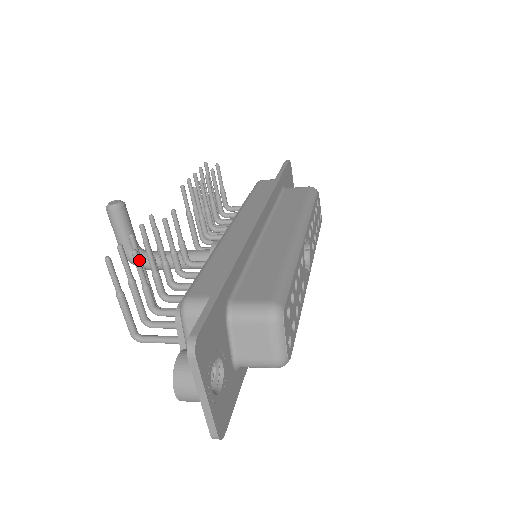
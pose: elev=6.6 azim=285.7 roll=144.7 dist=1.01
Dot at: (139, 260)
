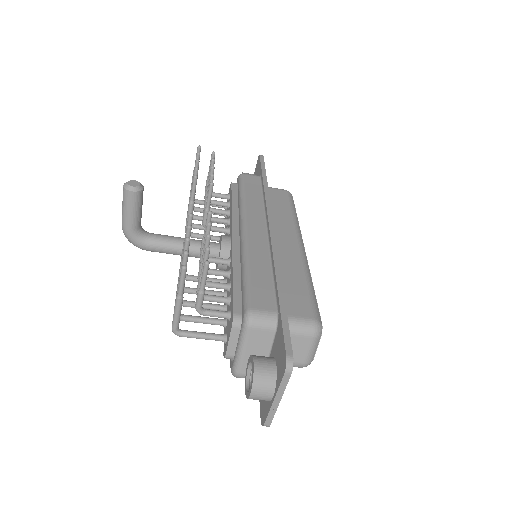
Dot at: occluded
